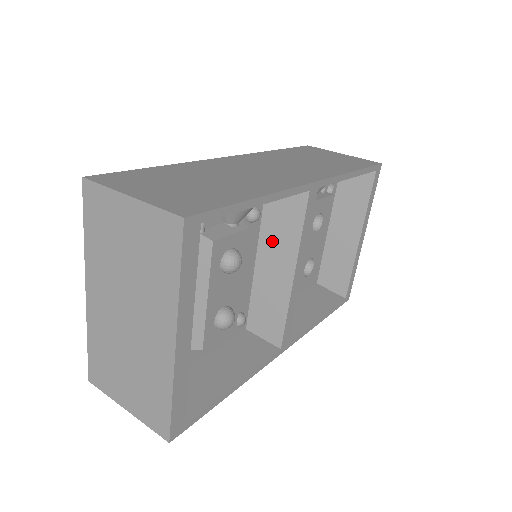
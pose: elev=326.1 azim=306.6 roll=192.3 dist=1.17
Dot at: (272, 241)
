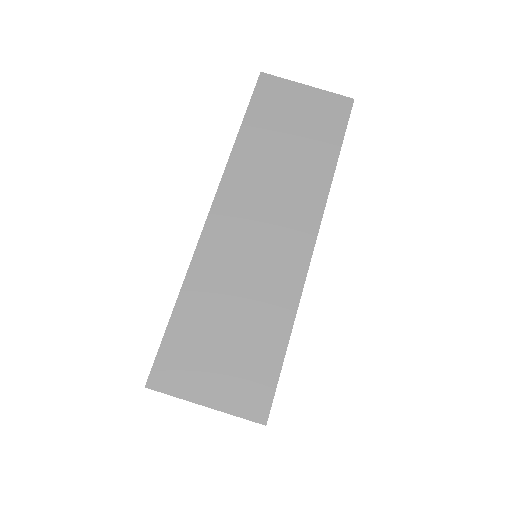
Dot at: occluded
